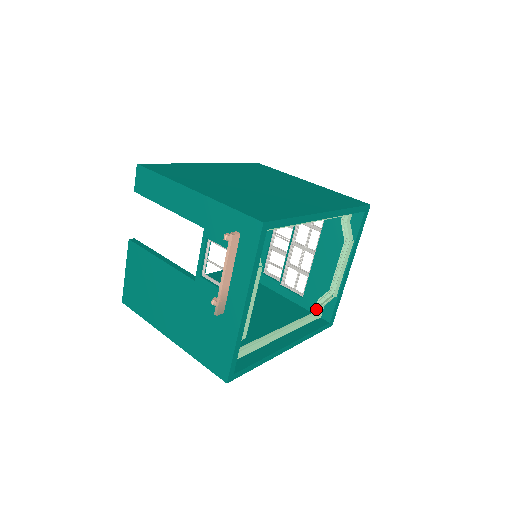
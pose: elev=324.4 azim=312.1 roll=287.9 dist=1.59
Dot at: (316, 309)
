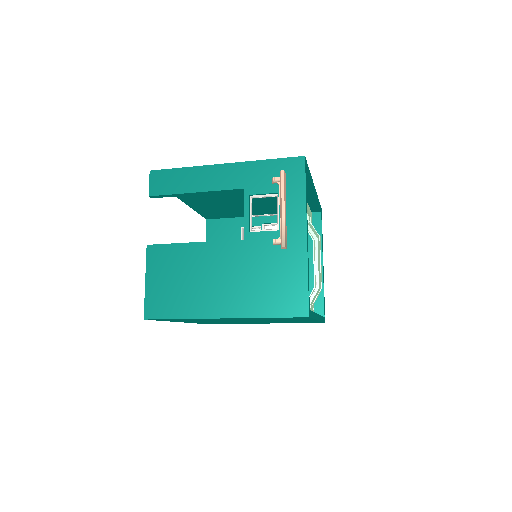
Dot at: occluded
